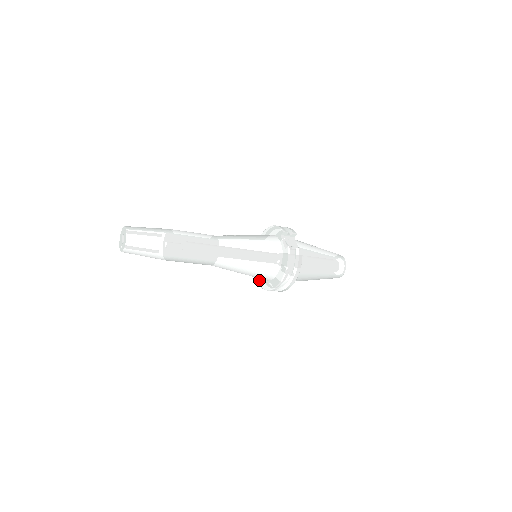
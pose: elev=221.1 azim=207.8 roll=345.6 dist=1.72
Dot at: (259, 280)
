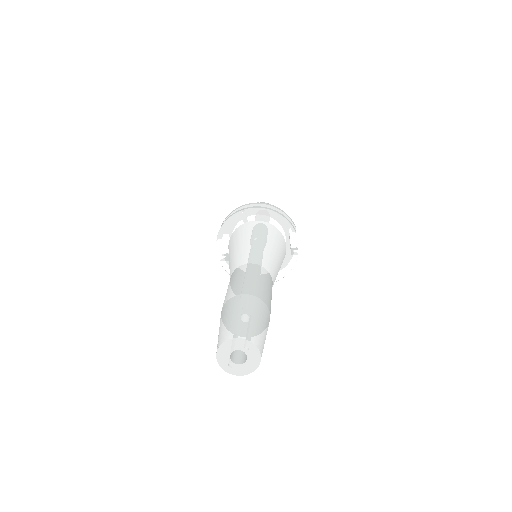
Dot at: (226, 262)
